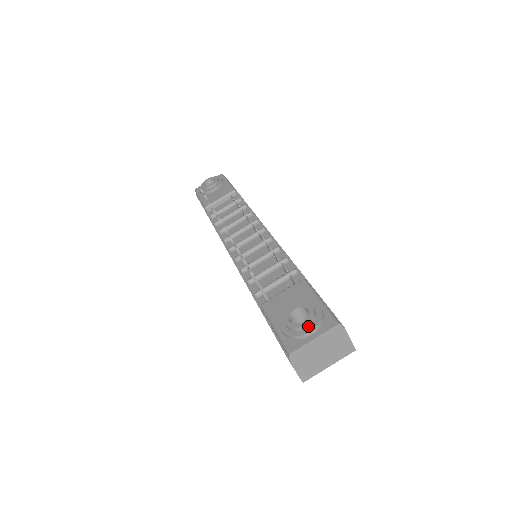
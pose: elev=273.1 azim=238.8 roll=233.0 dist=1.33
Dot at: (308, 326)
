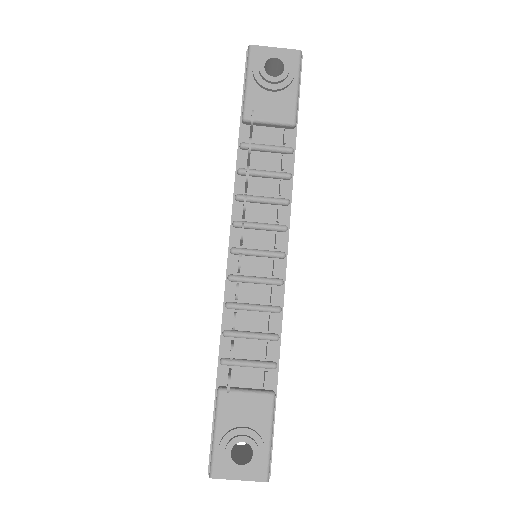
Dot at: (242, 470)
